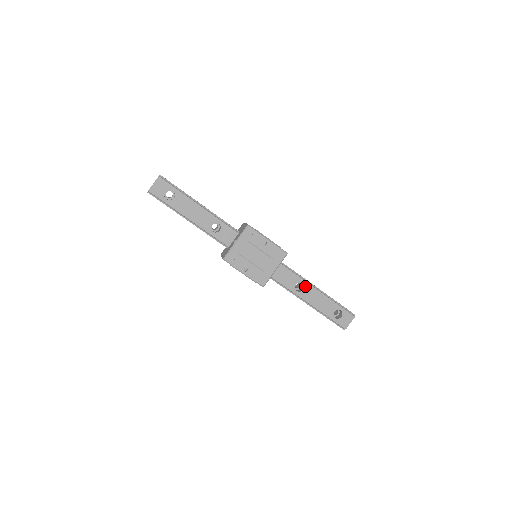
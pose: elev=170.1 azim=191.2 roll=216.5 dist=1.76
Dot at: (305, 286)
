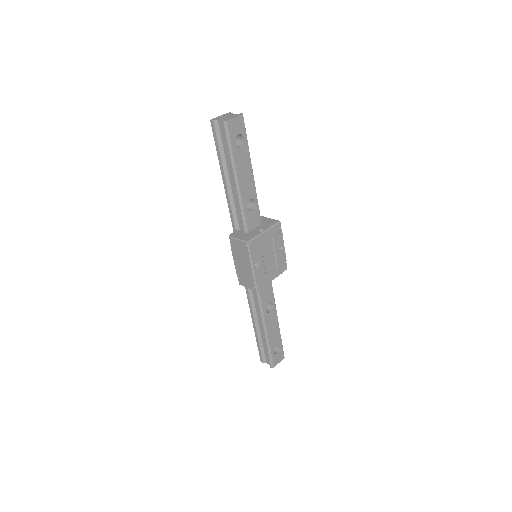
Dot at: (273, 309)
